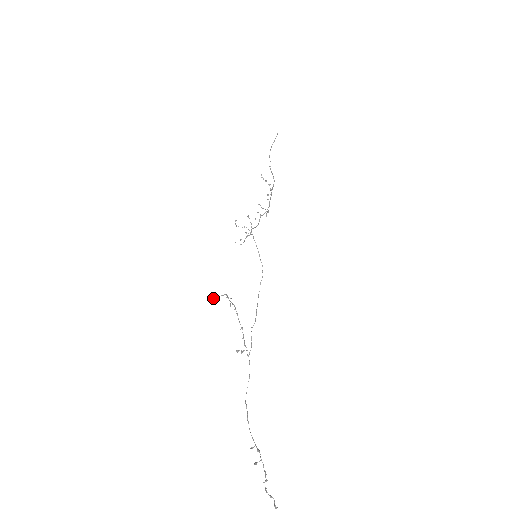
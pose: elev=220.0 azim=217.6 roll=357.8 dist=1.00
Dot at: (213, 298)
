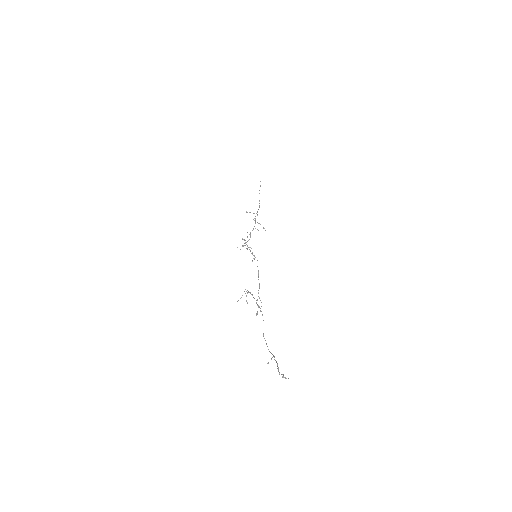
Dot at: (246, 300)
